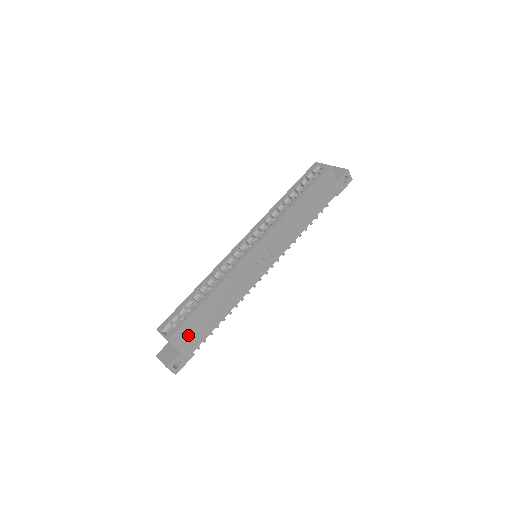
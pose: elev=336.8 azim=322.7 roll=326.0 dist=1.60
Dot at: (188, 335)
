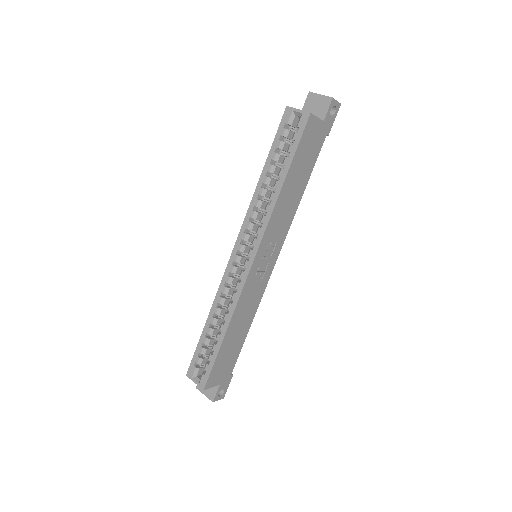
Dot at: (220, 370)
